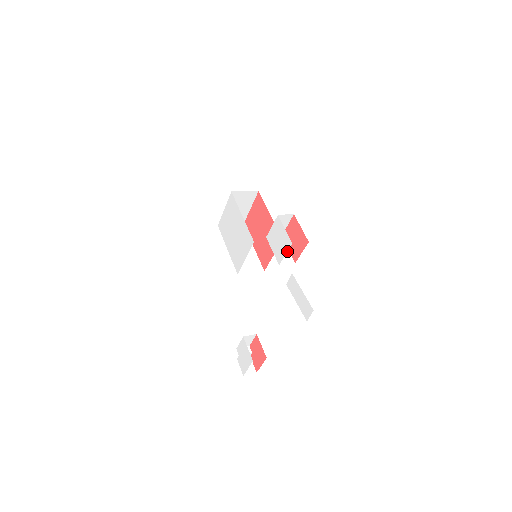
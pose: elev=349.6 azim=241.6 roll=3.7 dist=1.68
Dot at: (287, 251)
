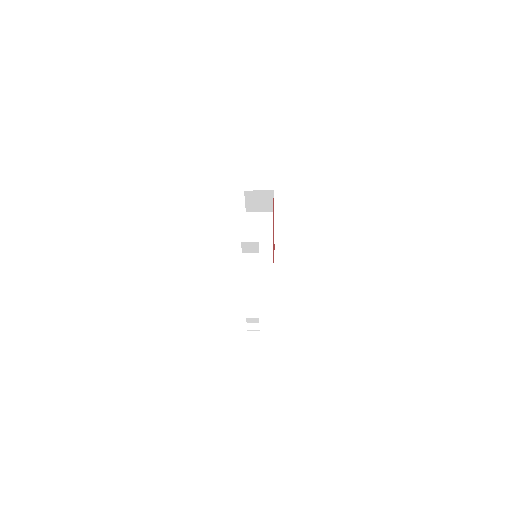
Dot at: occluded
